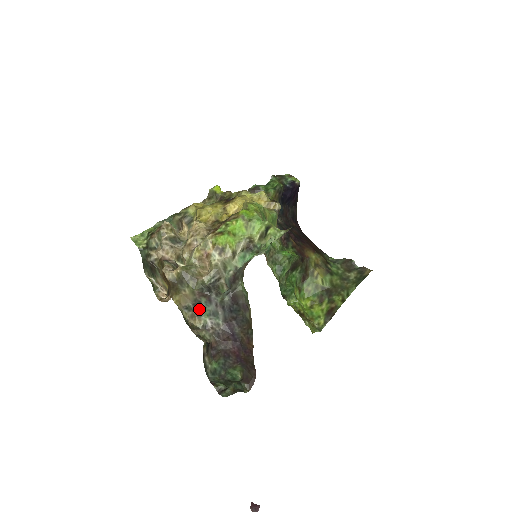
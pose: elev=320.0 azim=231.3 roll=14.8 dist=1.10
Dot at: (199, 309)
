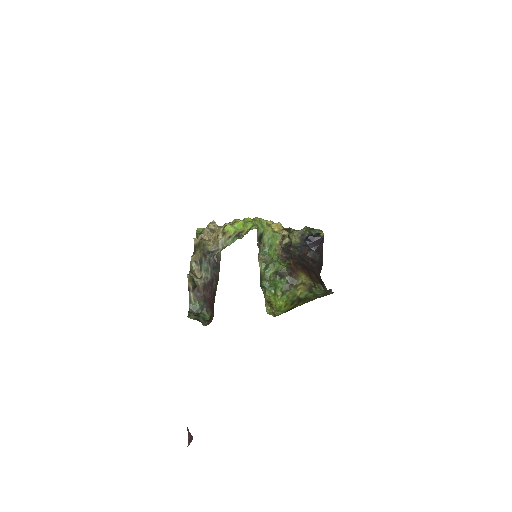
Dot at: (202, 266)
